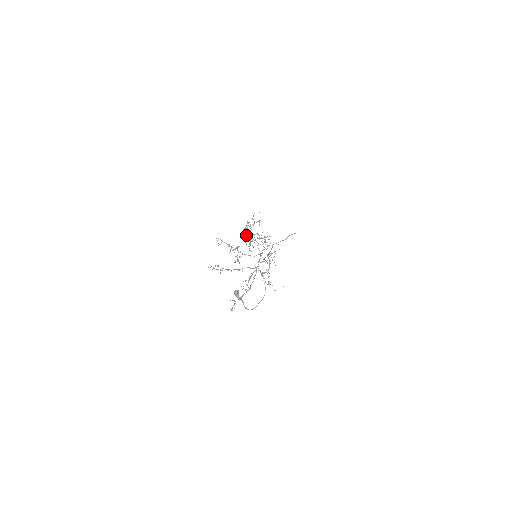
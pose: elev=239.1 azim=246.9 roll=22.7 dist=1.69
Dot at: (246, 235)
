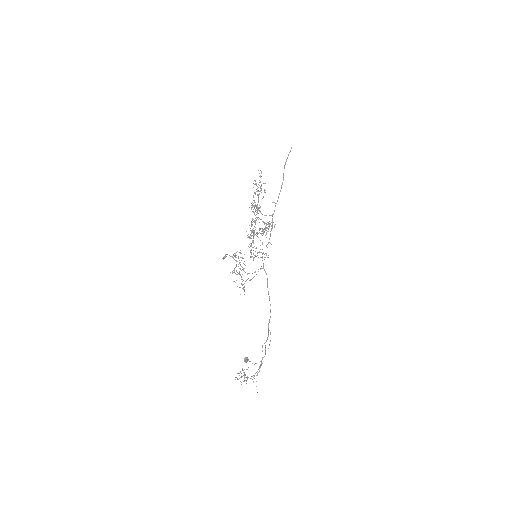
Dot at: occluded
